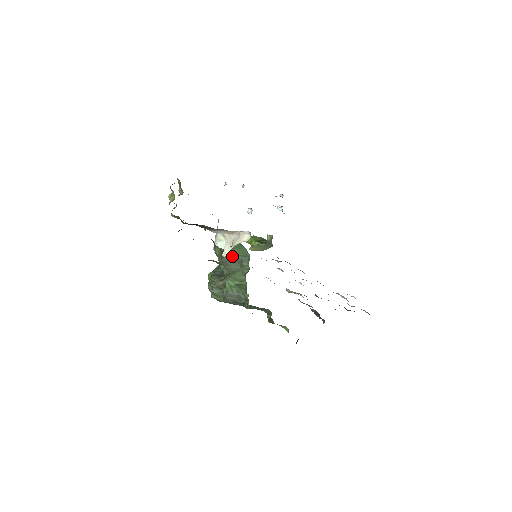
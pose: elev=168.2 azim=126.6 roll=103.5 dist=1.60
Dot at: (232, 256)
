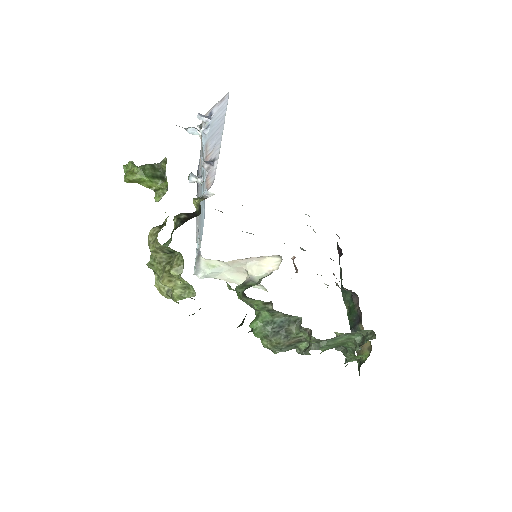
Dot at: occluded
